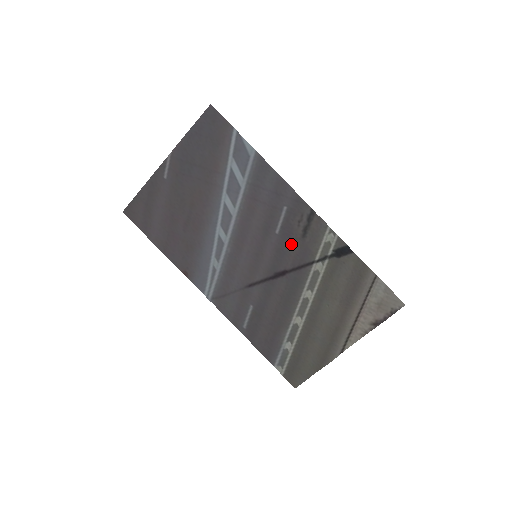
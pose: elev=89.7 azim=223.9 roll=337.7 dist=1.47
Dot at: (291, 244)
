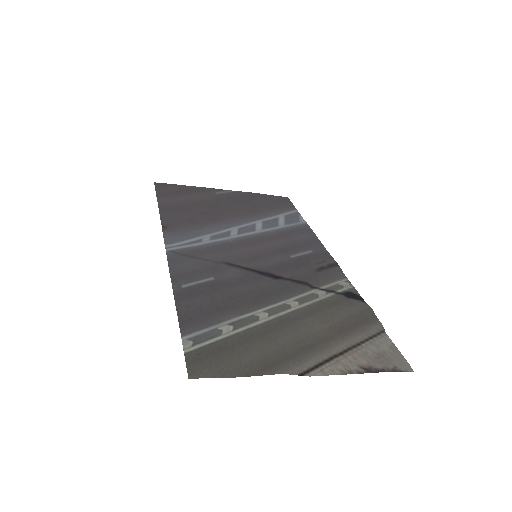
Dot at: (301, 268)
